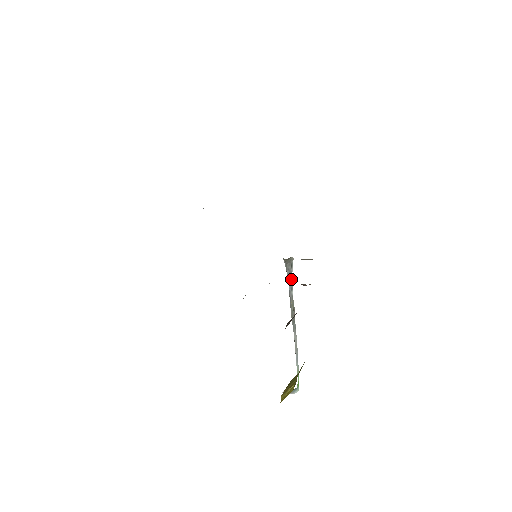
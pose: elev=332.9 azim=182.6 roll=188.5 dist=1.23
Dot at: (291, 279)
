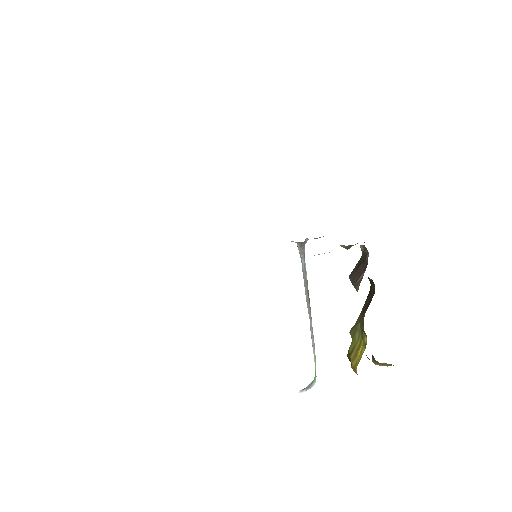
Dot at: (305, 263)
